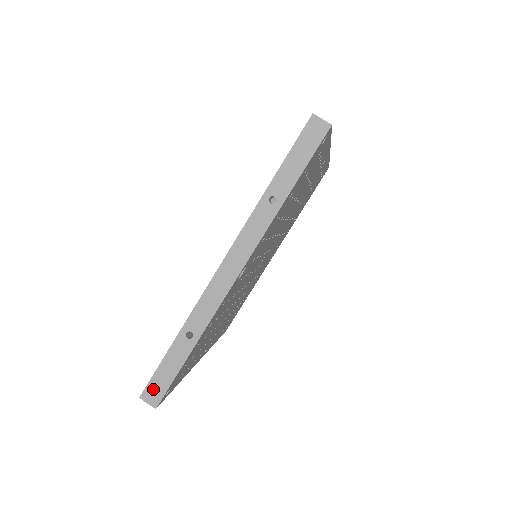
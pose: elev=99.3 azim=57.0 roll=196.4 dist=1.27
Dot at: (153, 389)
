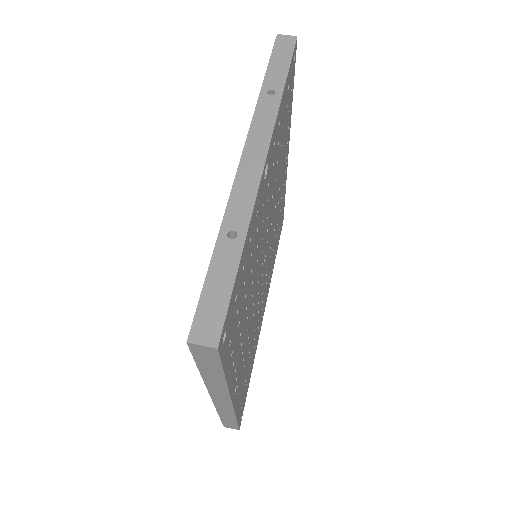
Dot at: (204, 321)
